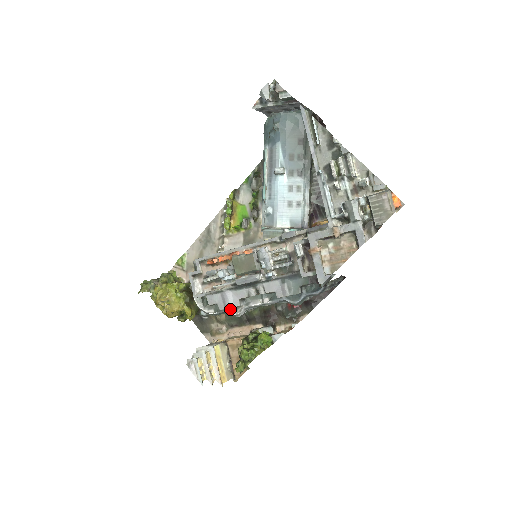
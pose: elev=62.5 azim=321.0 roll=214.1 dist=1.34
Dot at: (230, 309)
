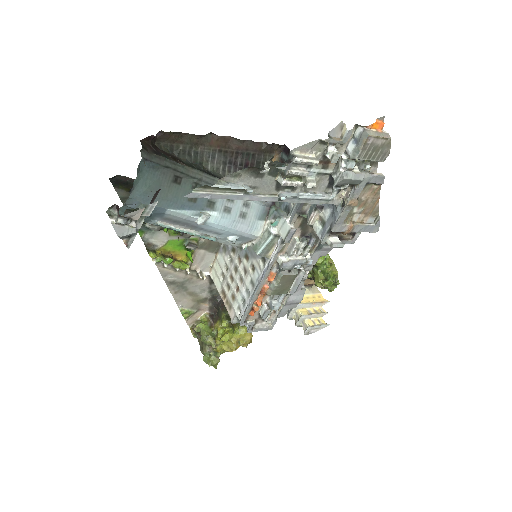
Dot at: occluded
